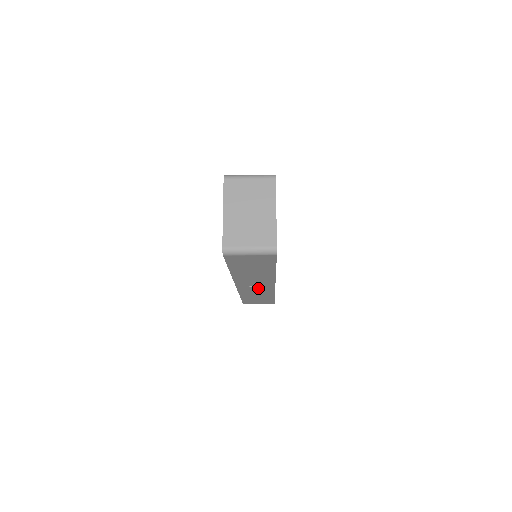
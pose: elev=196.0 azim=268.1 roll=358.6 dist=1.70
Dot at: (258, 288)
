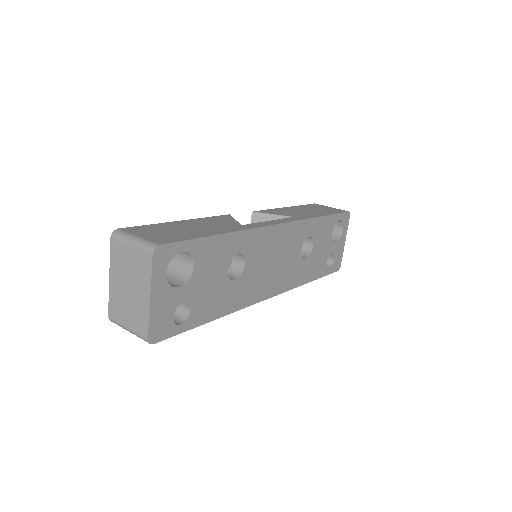
Dot at: occluded
